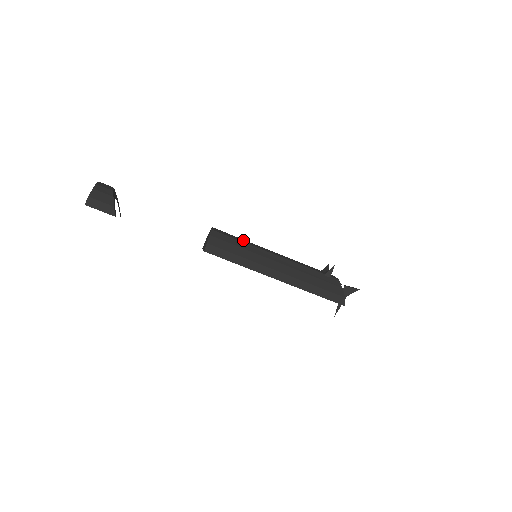
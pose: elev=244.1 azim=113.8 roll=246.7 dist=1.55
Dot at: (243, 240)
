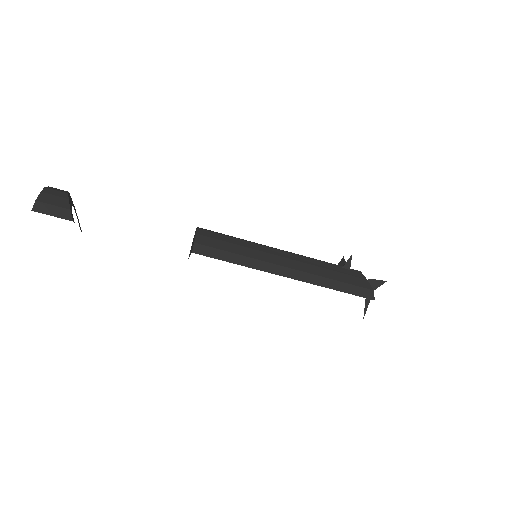
Dot at: (237, 238)
